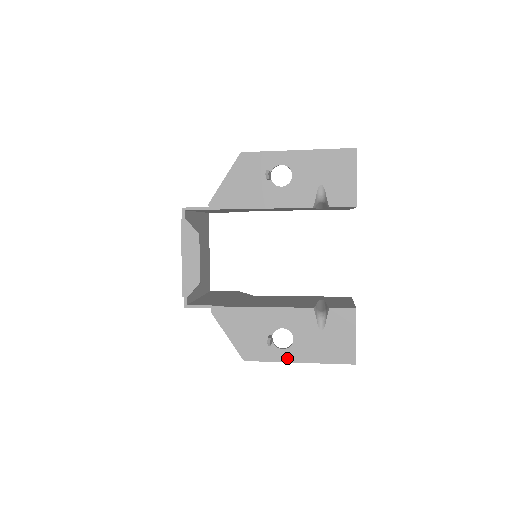
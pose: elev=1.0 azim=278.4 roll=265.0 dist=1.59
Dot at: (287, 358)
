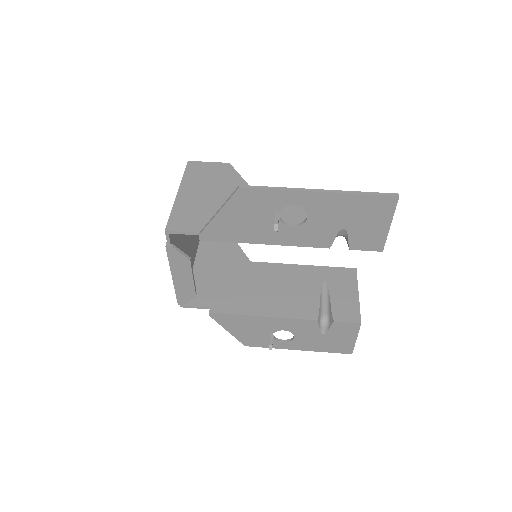
Dot at: (287, 347)
